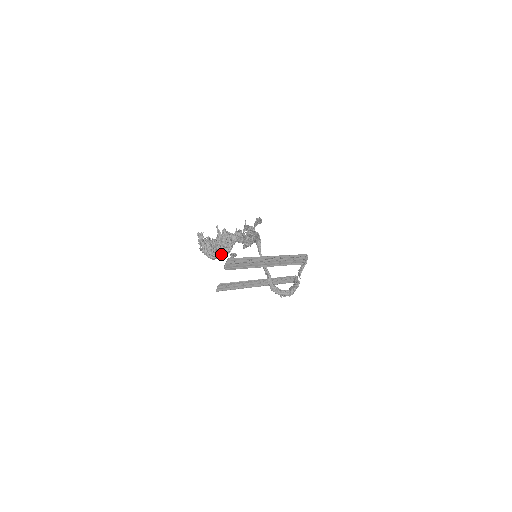
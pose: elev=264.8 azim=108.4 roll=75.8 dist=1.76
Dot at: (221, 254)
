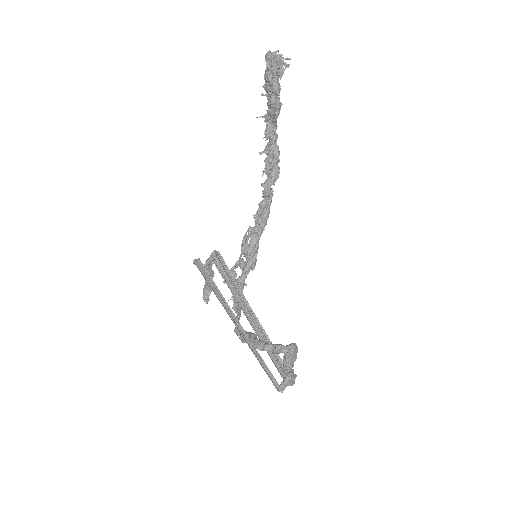
Dot at: (279, 85)
